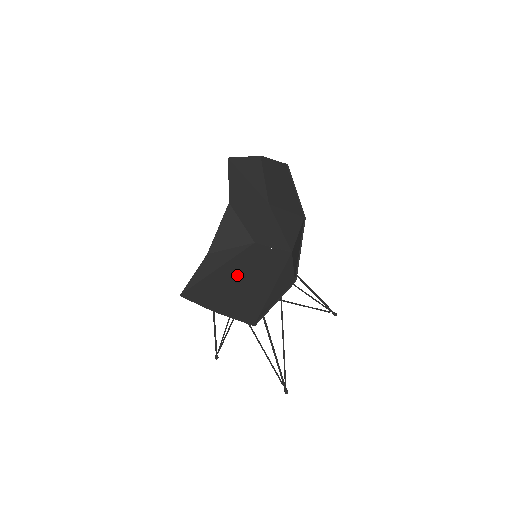
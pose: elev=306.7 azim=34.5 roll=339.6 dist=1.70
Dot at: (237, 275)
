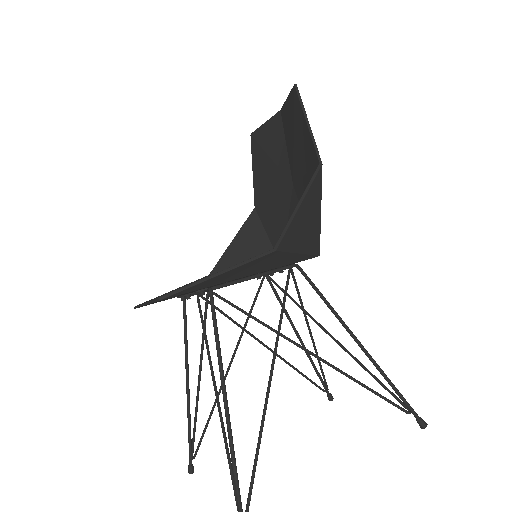
Dot at: occluded
